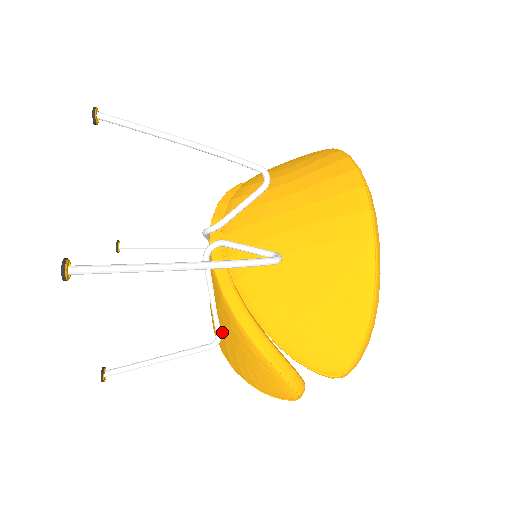
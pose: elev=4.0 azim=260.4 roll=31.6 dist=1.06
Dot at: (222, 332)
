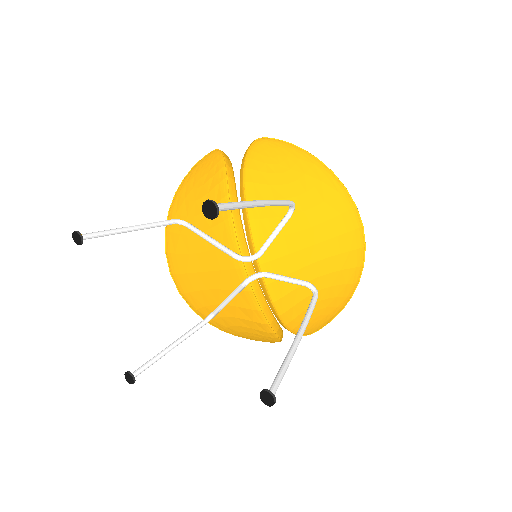
Dot at: (221, 313)
